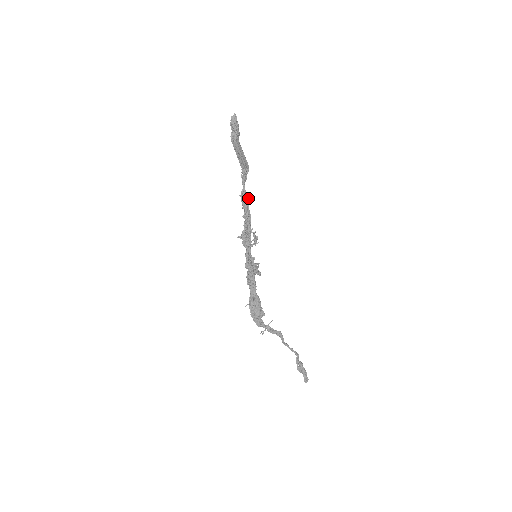
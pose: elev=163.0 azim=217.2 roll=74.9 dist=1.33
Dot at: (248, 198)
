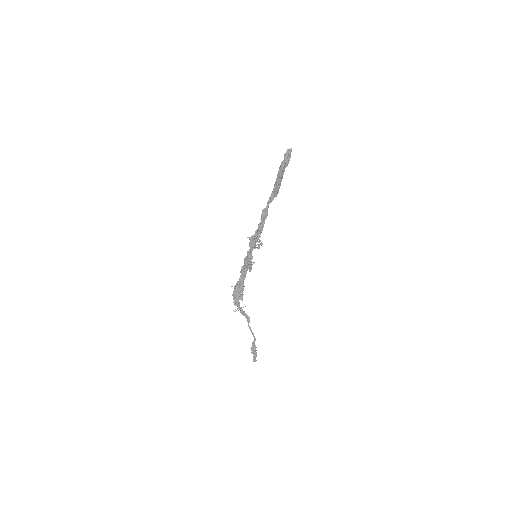
Dot at: (267, 214)
